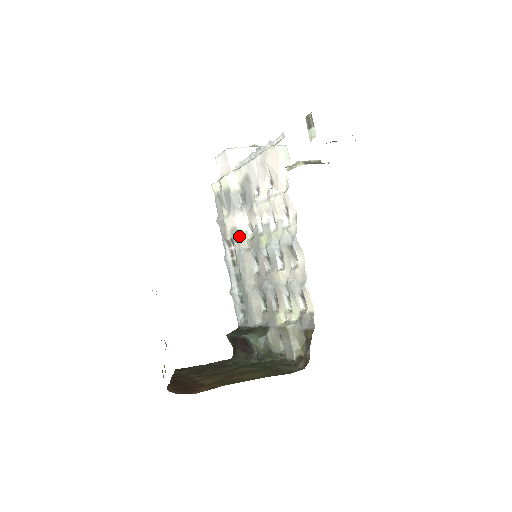
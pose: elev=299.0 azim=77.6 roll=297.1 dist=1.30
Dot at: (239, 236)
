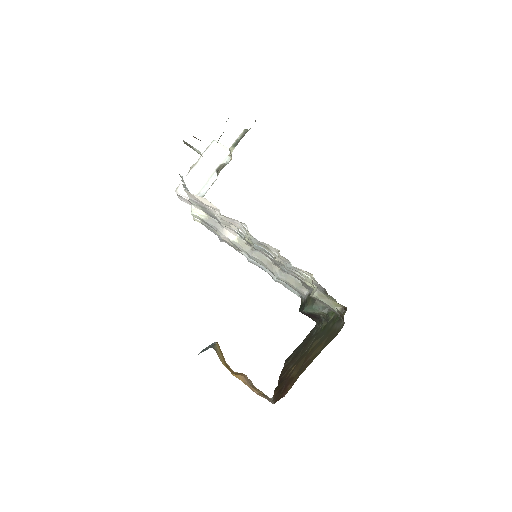
Dot at: (238, 245)
